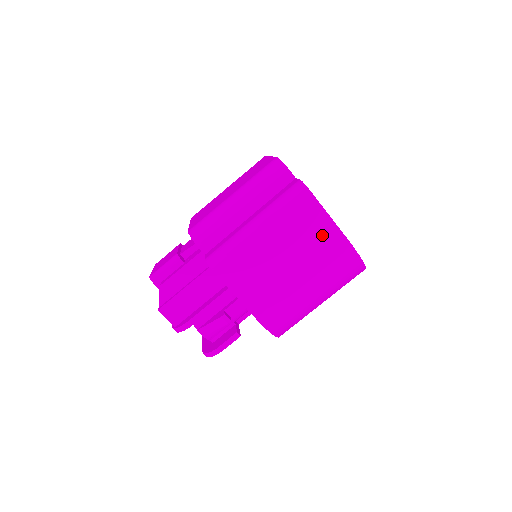
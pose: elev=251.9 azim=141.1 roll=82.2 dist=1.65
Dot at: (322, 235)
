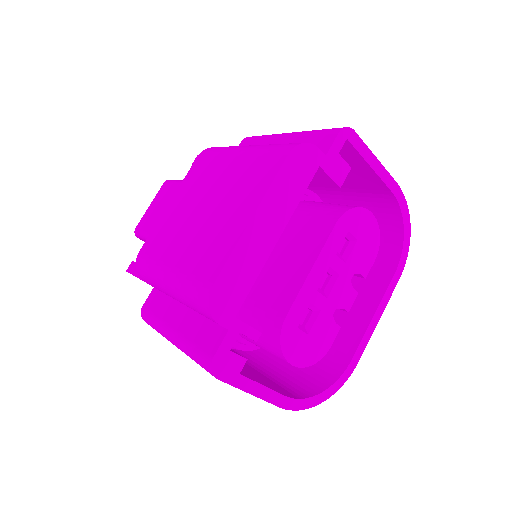
Dot at: occluded
